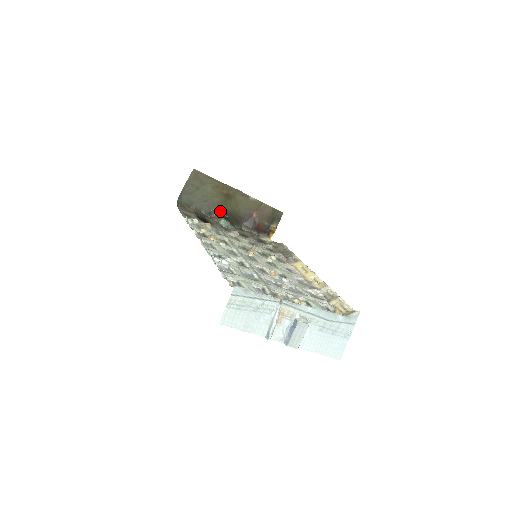
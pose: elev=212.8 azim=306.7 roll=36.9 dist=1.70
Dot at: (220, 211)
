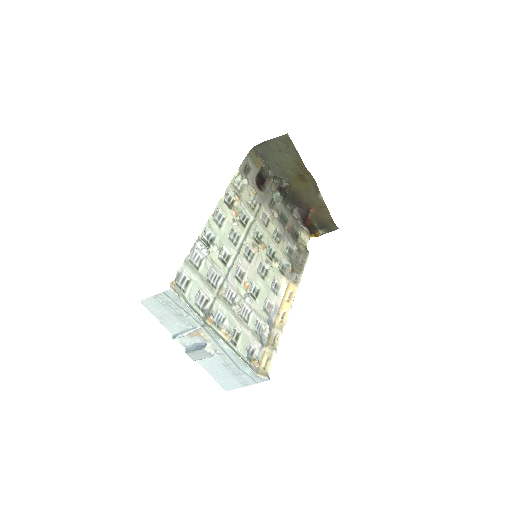
Dot at: (284, 183)
